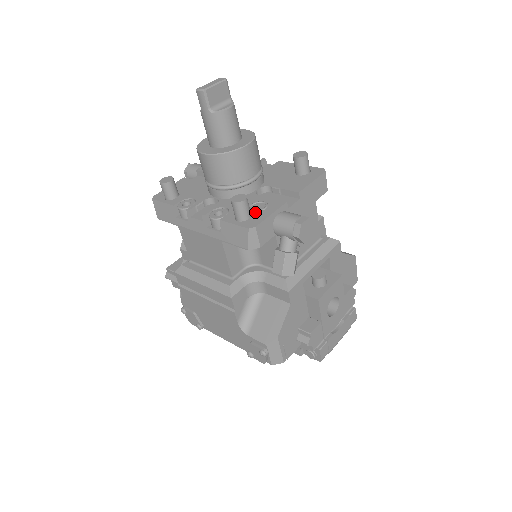
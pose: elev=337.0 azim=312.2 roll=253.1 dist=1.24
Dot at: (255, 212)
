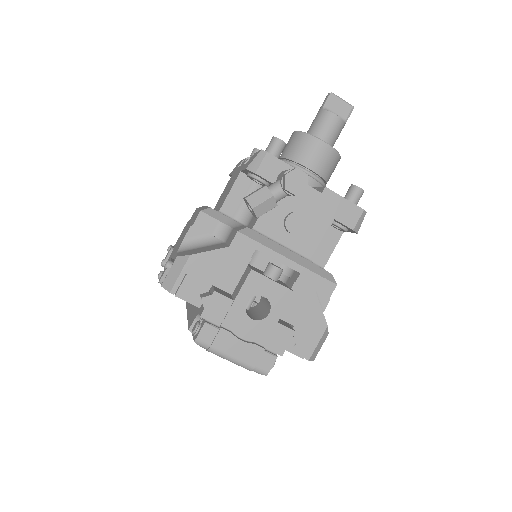
Dot at: occluded
